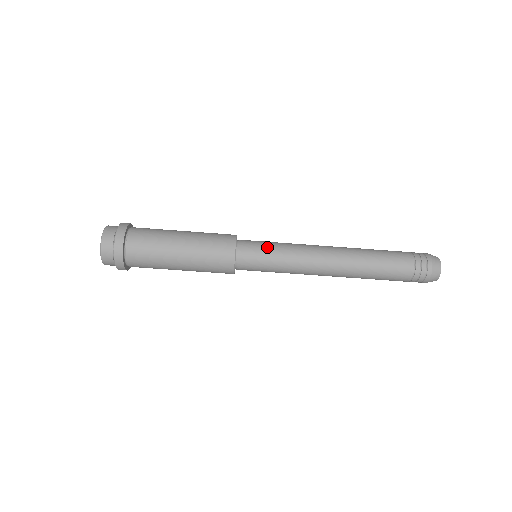
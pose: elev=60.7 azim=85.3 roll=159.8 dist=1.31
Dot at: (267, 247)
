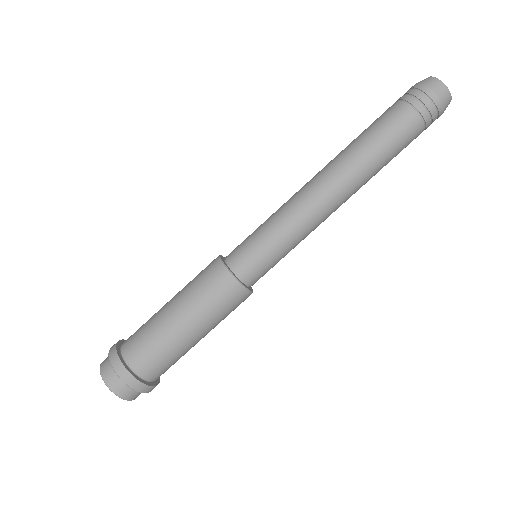
Dot at: (264, 247)
